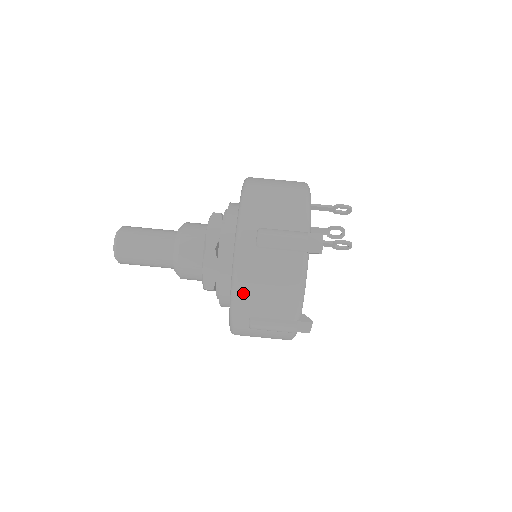
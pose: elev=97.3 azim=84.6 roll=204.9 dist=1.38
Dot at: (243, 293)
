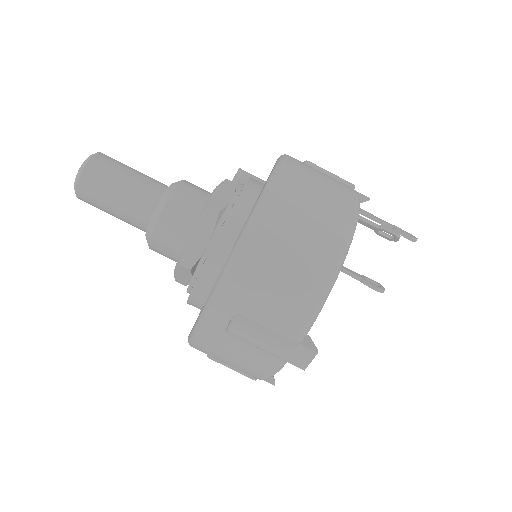
Dot at: (200, 349)
